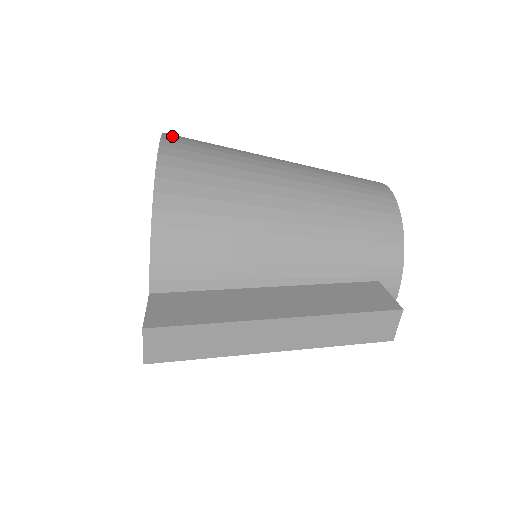
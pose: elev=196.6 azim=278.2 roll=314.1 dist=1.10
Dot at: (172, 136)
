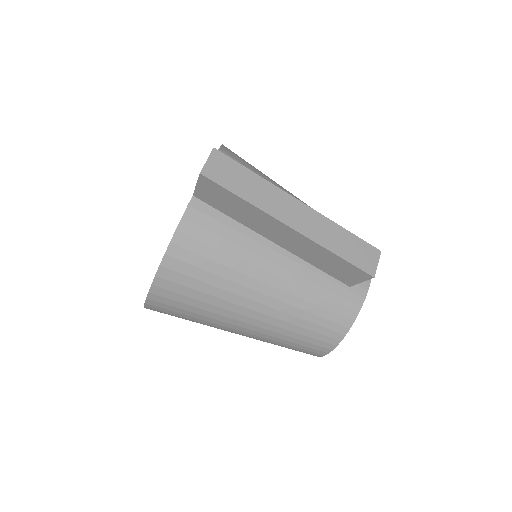
Dot at: occluded
